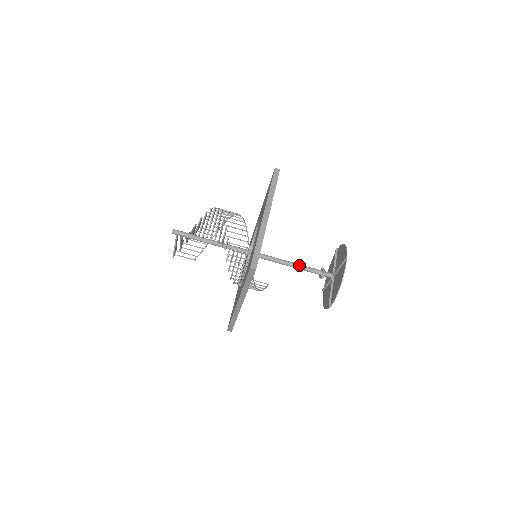
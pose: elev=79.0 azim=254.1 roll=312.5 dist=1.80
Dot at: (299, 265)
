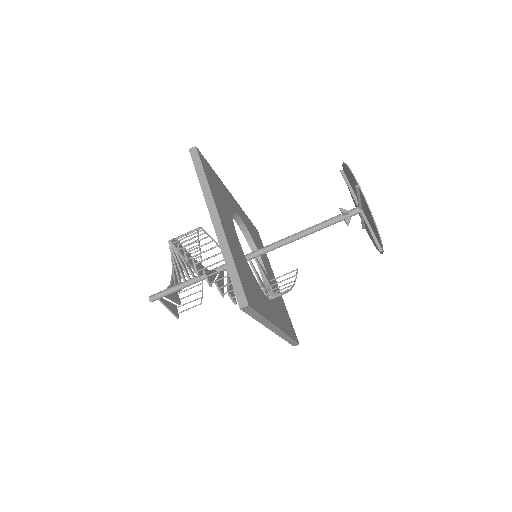
Dot at: (311, 229)
